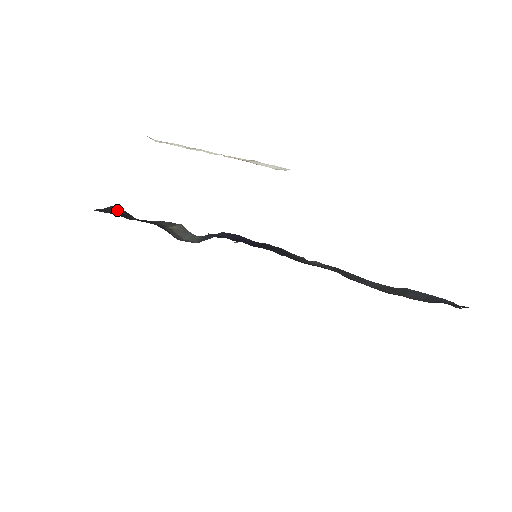
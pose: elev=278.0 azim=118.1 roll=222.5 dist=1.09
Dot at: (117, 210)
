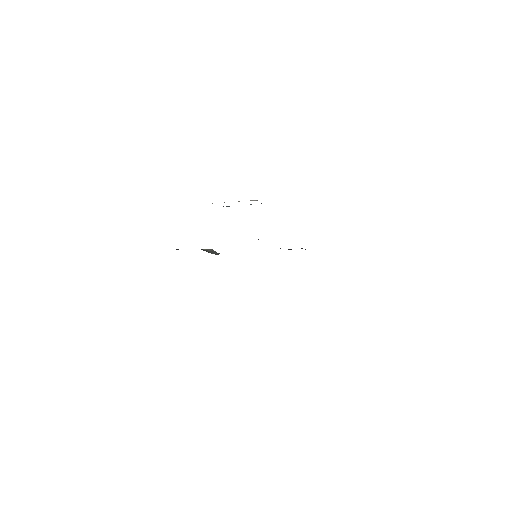
Dot at: occluded
